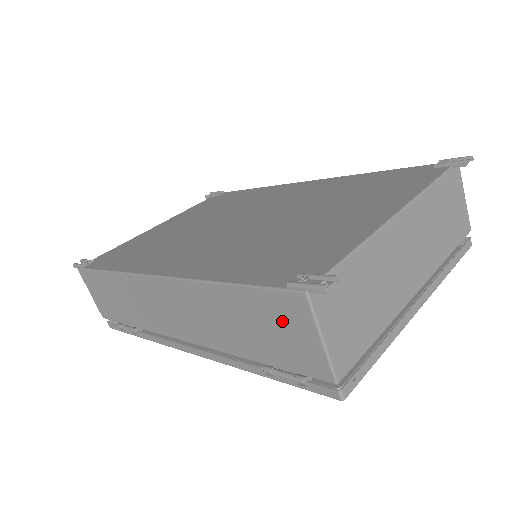
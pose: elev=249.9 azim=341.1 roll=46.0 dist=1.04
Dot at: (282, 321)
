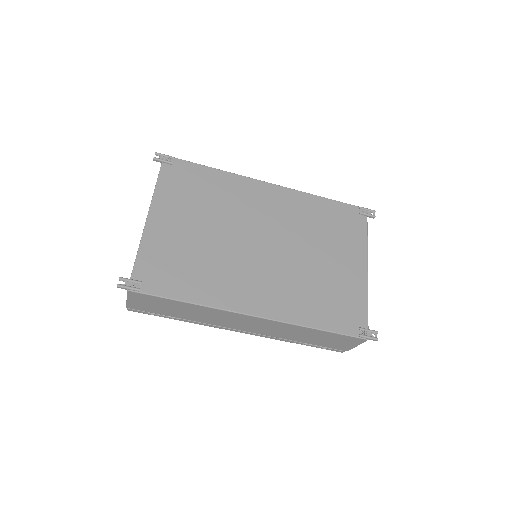
Dot at: (343, 341)
